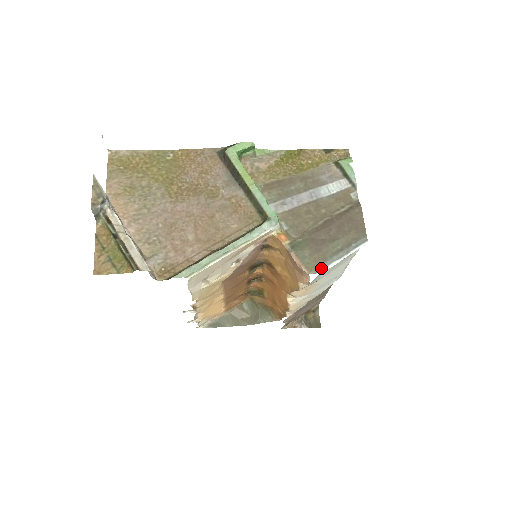
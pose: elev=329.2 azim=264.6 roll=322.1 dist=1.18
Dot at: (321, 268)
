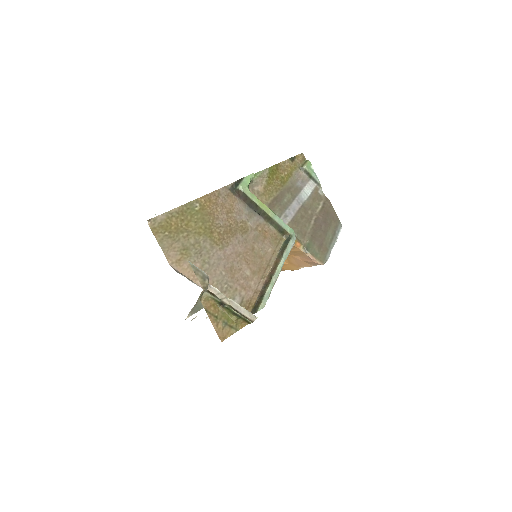
Dot at: (328, 257)
